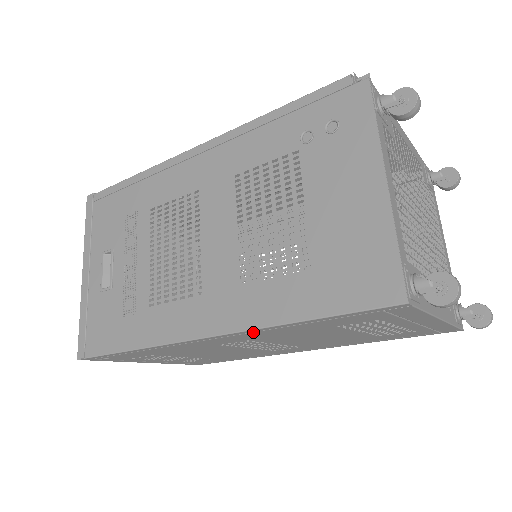
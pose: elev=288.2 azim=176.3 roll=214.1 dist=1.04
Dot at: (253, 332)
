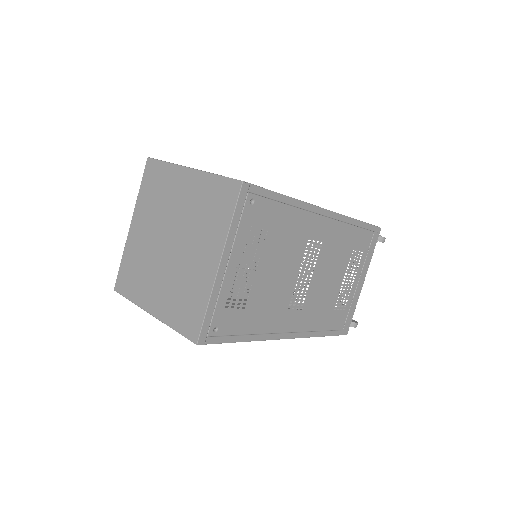
Dot at: (341, 222)
